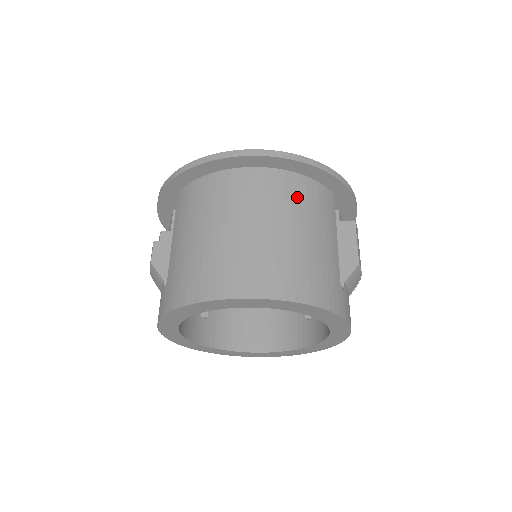
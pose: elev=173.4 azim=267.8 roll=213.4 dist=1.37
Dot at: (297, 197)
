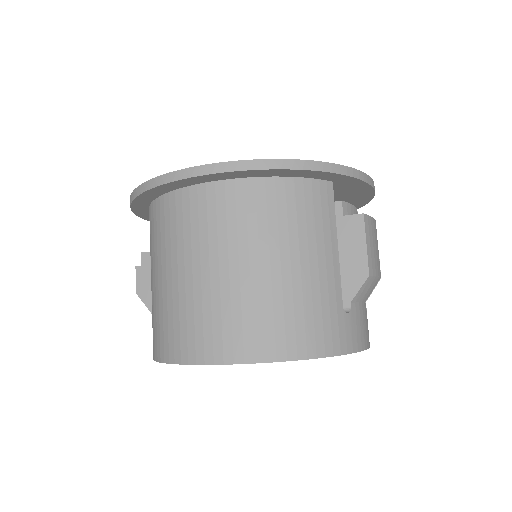
Dot at: (273, 214)
